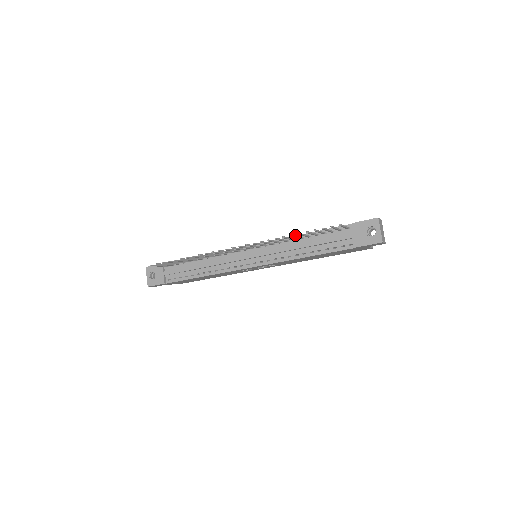
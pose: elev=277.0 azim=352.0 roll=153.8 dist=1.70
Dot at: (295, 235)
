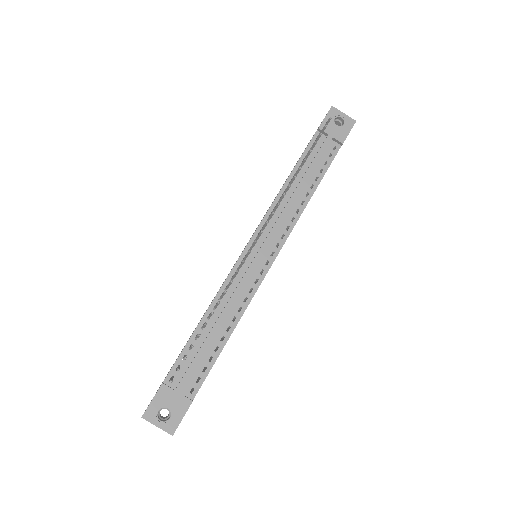
Dot at: occluded
